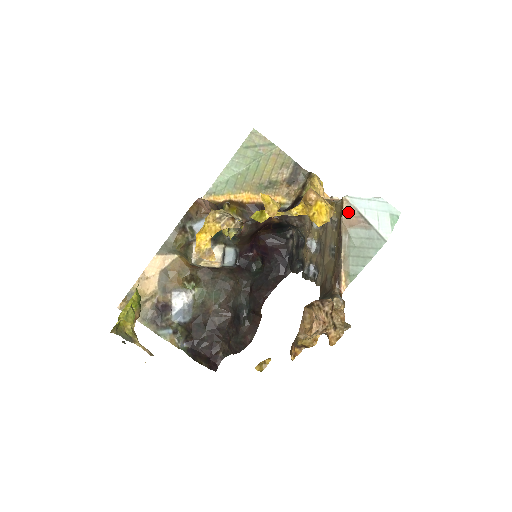
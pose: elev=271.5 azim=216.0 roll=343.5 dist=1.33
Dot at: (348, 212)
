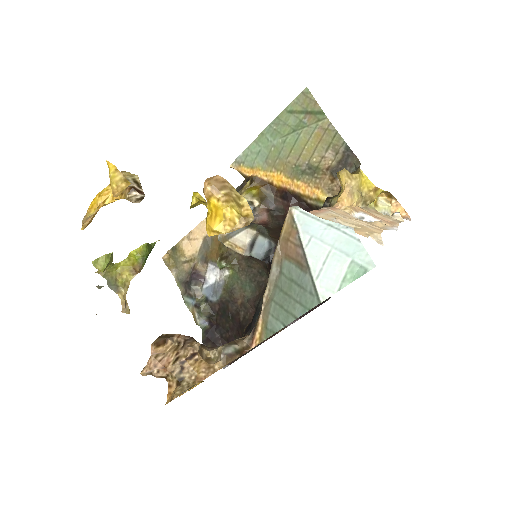
Dot at: (288, 233)
